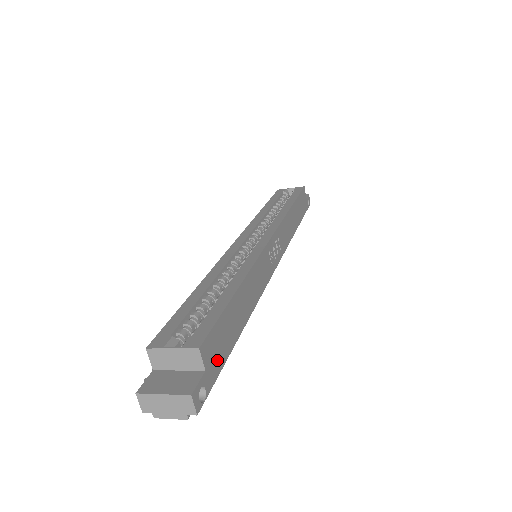
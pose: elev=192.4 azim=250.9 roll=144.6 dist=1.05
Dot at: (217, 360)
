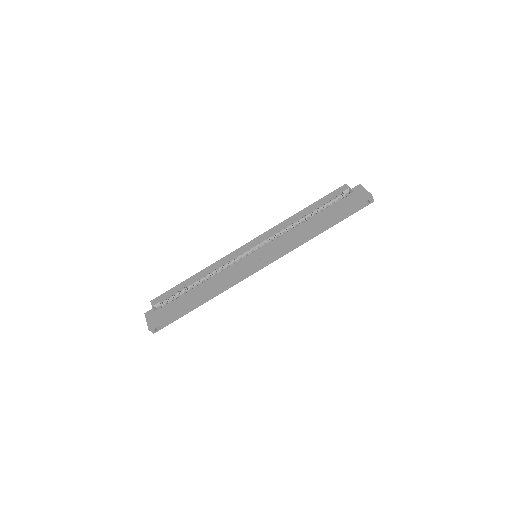
Dot at: (172, 318)
